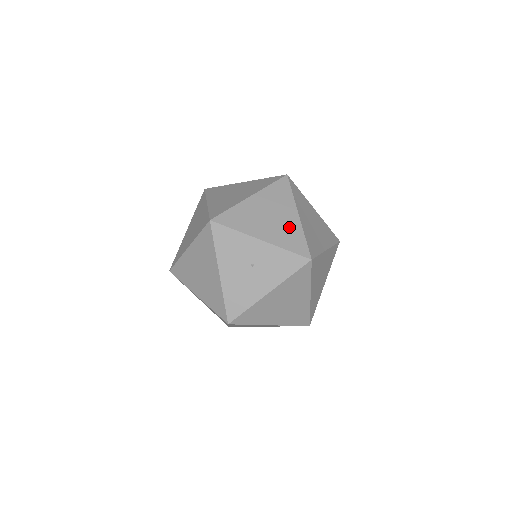
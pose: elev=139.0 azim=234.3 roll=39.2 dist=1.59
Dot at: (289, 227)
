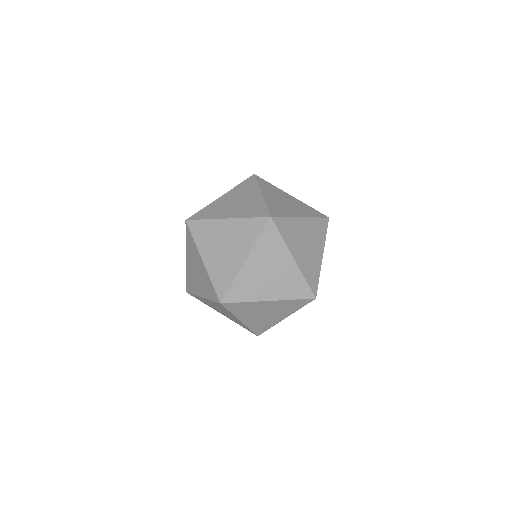
Dot at: (229, 265)
